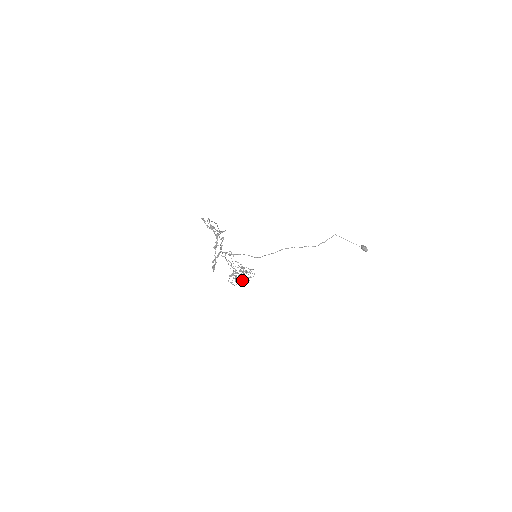
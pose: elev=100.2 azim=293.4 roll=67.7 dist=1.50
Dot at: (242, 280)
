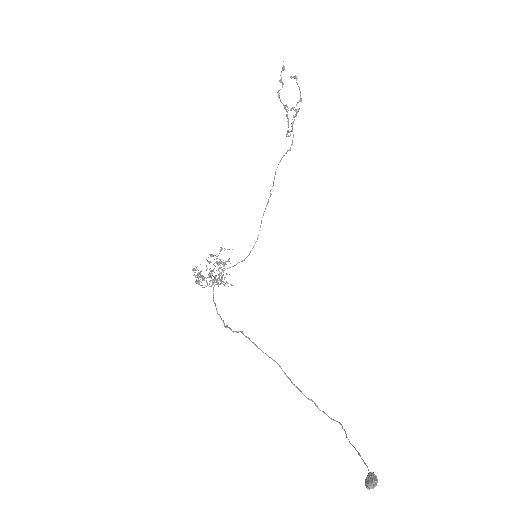
Dot at: (204, 279)
